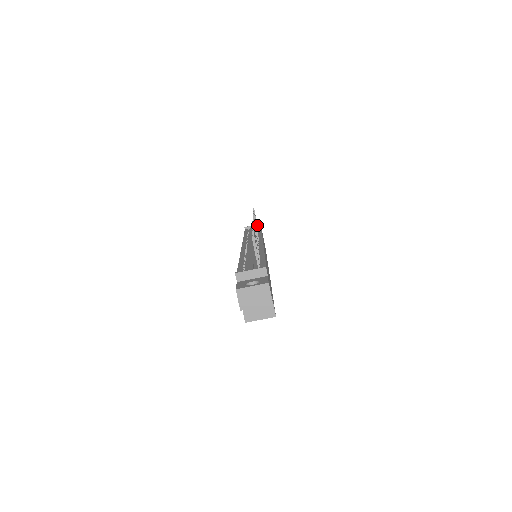
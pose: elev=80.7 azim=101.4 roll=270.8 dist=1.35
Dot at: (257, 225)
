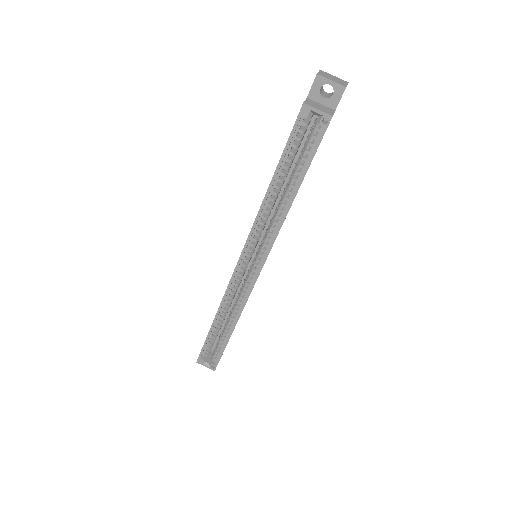
Dot at: occluded
